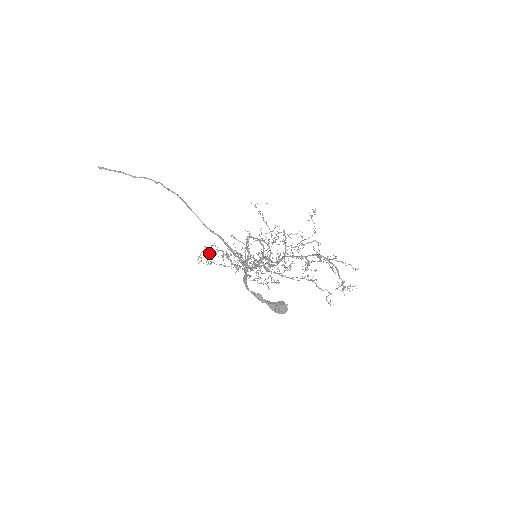
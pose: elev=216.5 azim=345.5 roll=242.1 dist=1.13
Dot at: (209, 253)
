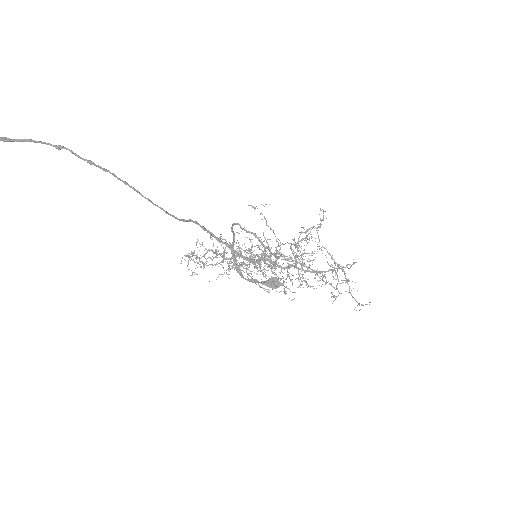
Dot at: (204, 267)
